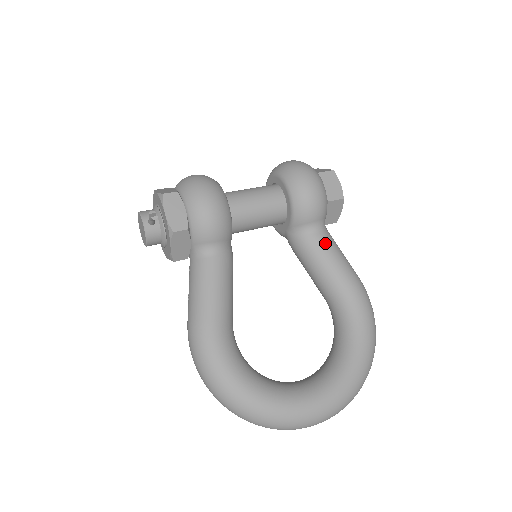
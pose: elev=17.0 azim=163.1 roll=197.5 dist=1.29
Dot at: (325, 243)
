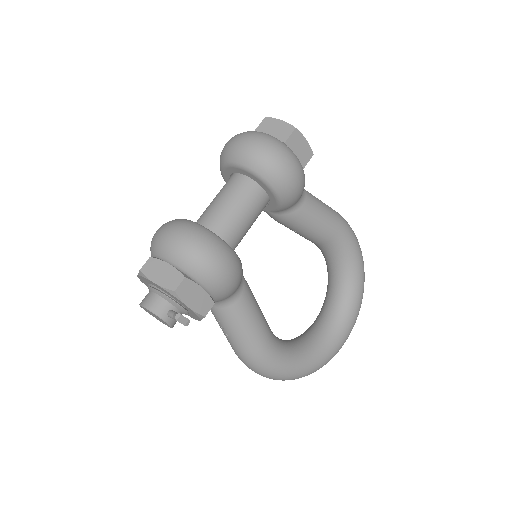
Dot at: (311, 209)
